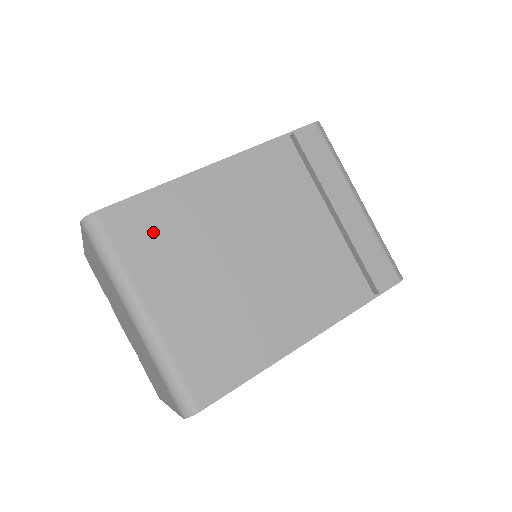
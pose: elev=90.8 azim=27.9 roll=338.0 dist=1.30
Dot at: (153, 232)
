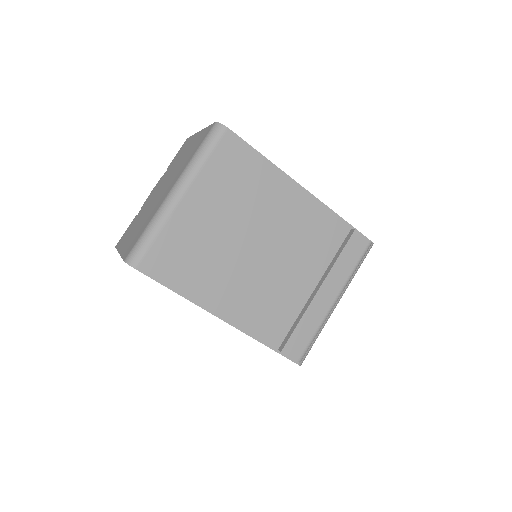
Dot at: (236, 172)
